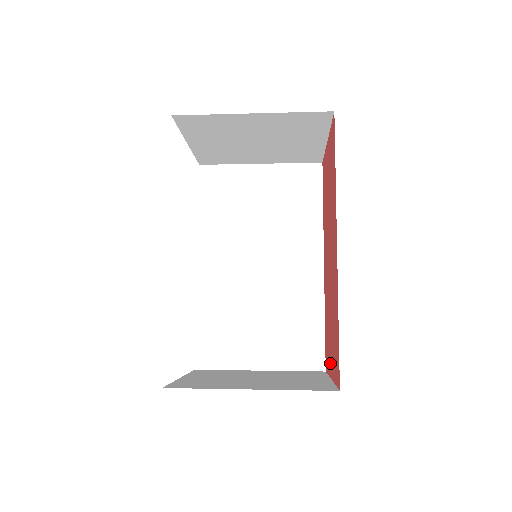
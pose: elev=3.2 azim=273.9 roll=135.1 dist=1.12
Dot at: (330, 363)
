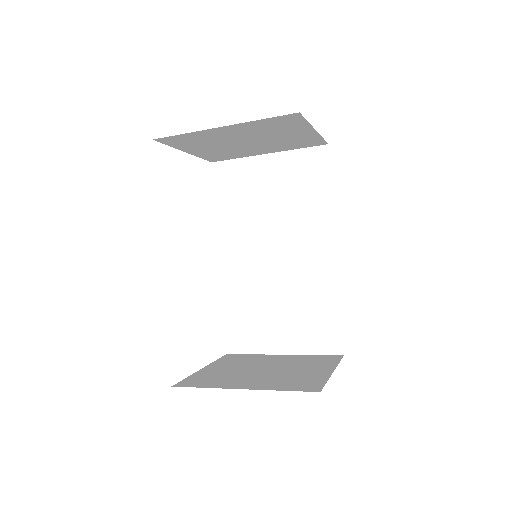
Dot at: occluded
